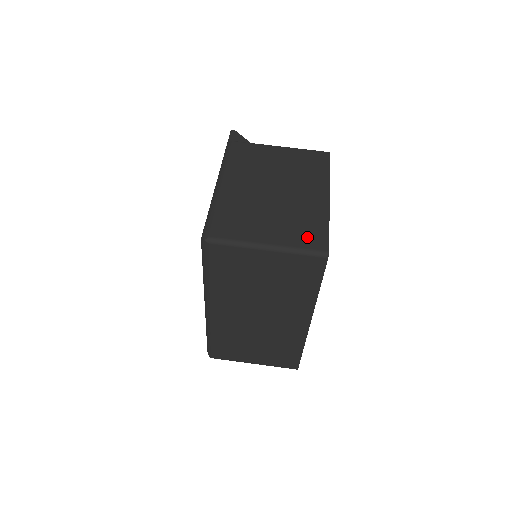
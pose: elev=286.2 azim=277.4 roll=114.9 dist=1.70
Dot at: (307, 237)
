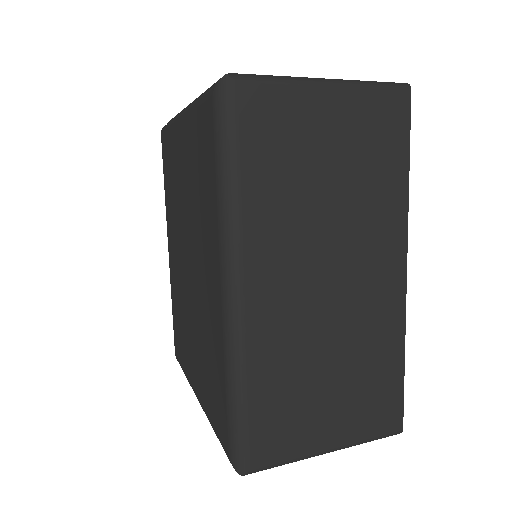
Dot at: occluded
